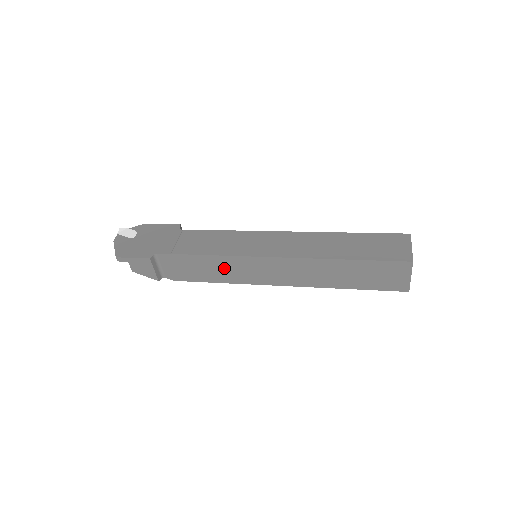
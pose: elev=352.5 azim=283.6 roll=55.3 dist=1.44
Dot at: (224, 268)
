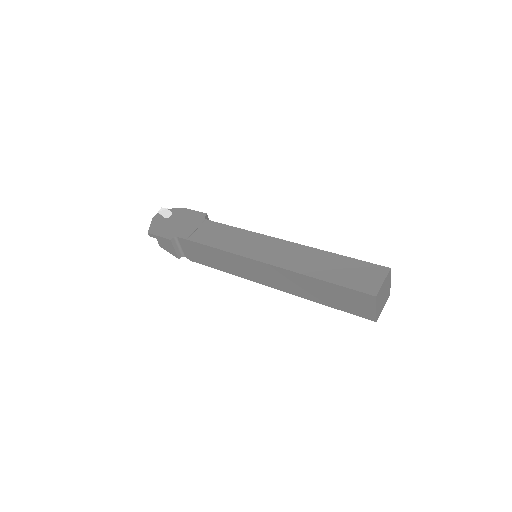
Dot at: (226, 261)
